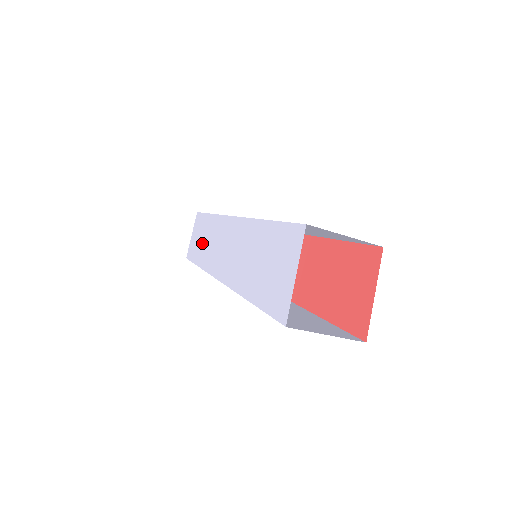
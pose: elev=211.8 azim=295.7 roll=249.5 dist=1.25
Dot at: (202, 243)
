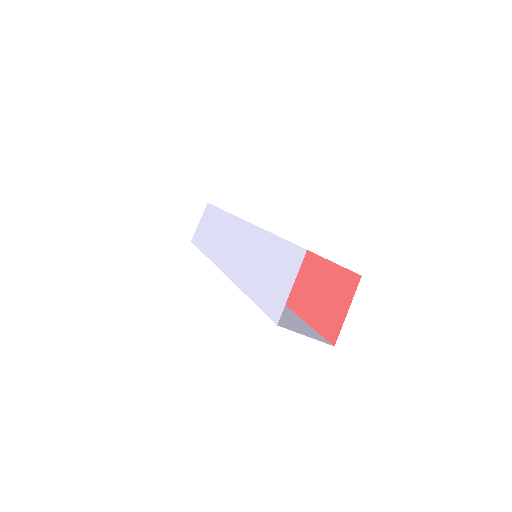
Dot at: (209, 233)
